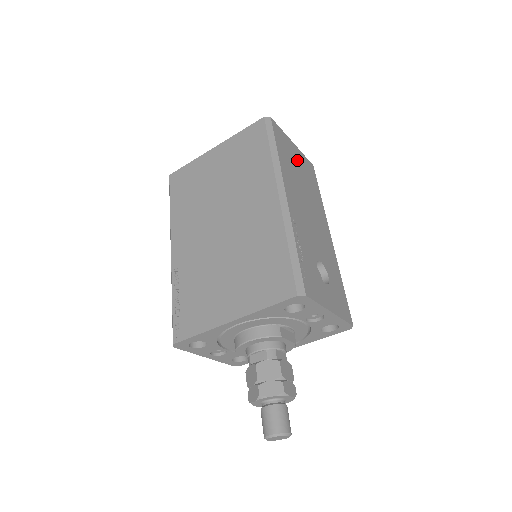
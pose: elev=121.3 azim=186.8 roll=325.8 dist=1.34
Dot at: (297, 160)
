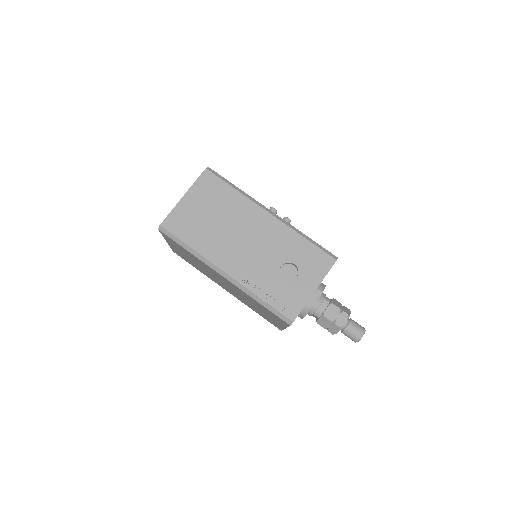
Dot at: (199, 208)
